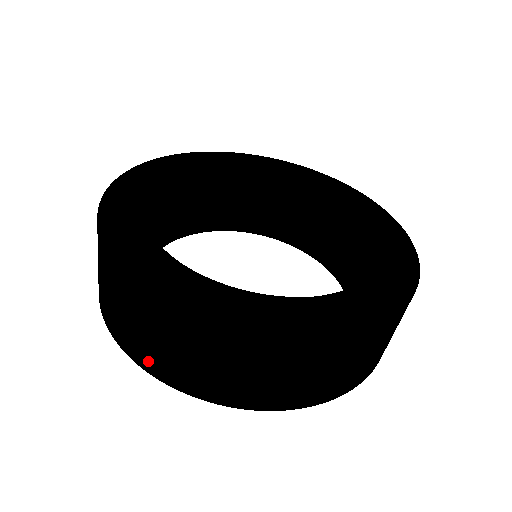
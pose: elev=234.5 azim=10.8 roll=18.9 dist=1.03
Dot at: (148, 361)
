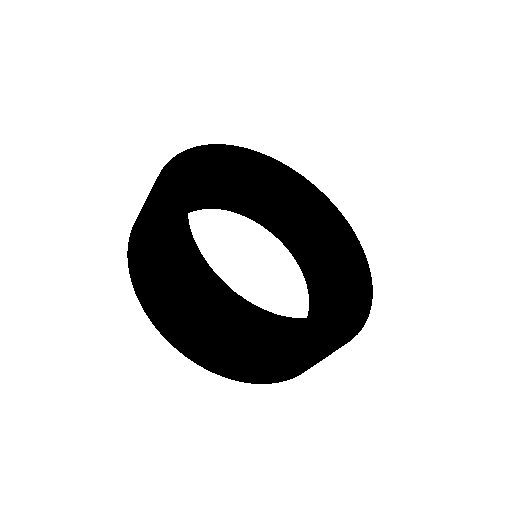
Dot at: (131, 249)
